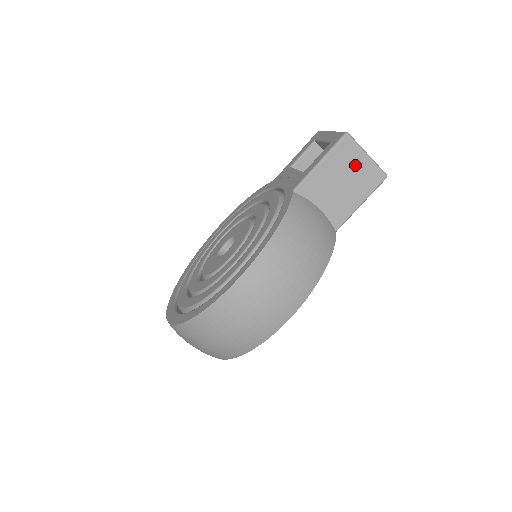
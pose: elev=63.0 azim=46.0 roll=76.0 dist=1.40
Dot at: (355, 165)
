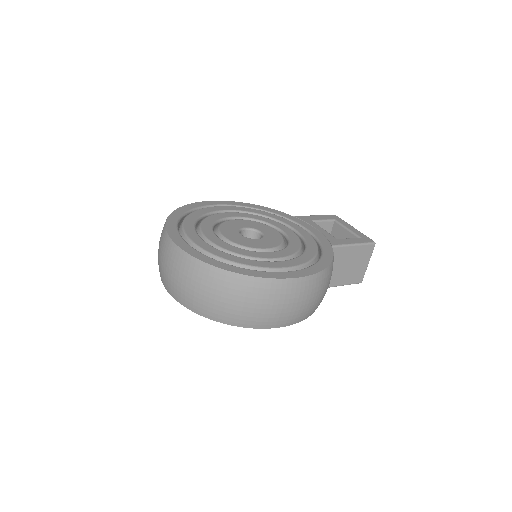
Dot at: (361, 263)
